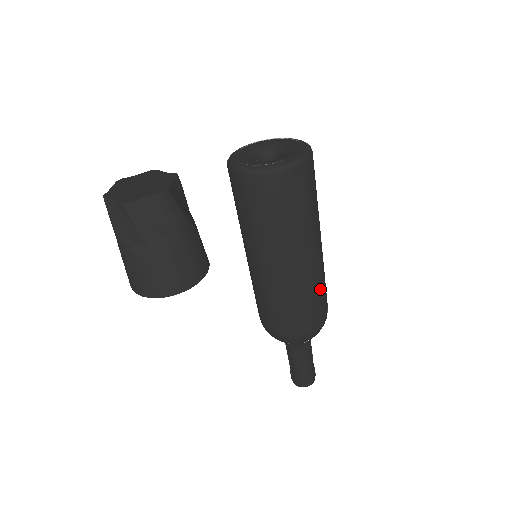
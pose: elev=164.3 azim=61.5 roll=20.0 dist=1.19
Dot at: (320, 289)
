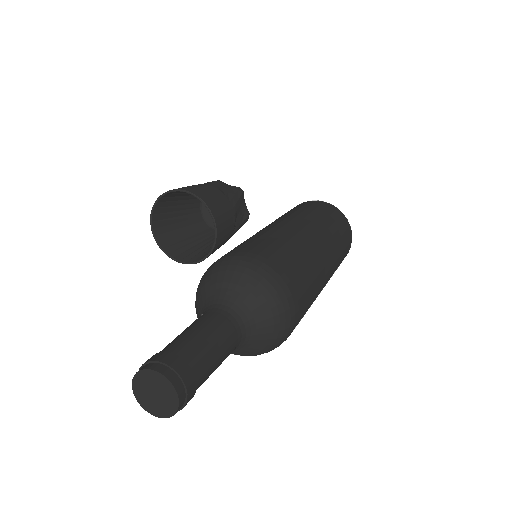
Dot at: (303, 257)
